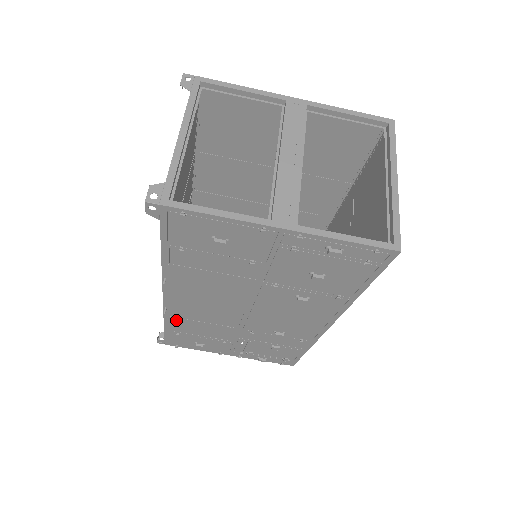
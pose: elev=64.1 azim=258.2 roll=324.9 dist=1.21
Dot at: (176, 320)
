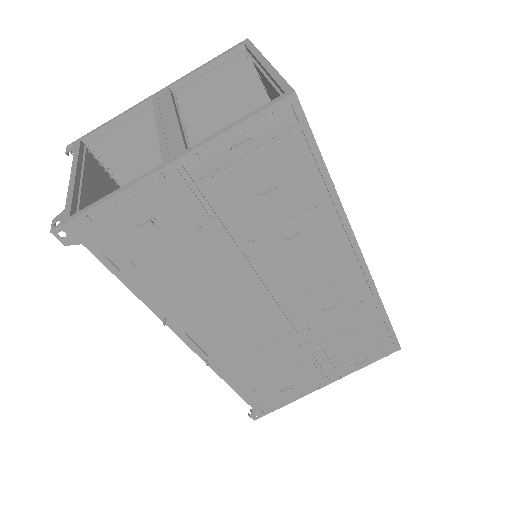
Dot at: (233, 371)
